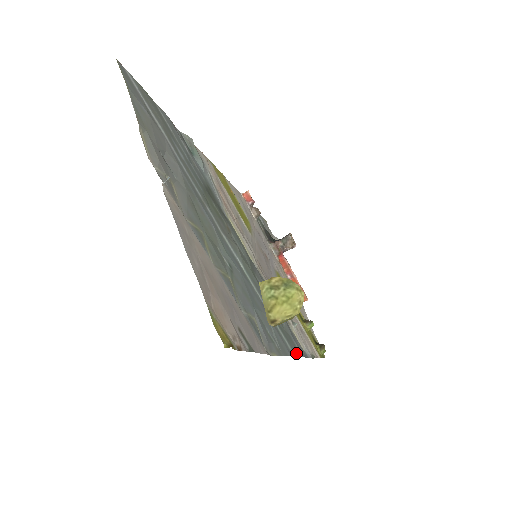
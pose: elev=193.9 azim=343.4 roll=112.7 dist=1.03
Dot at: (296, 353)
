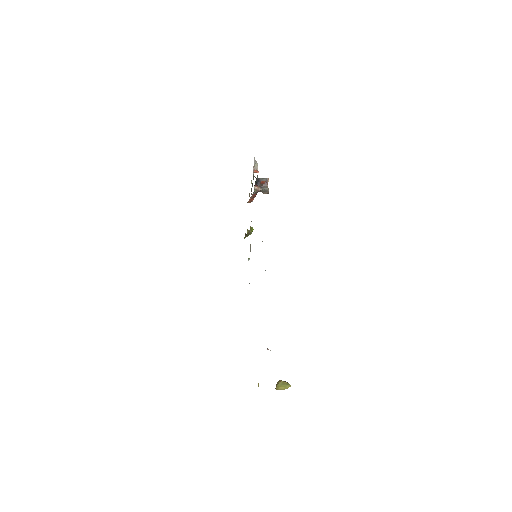
Dot at: occluded
